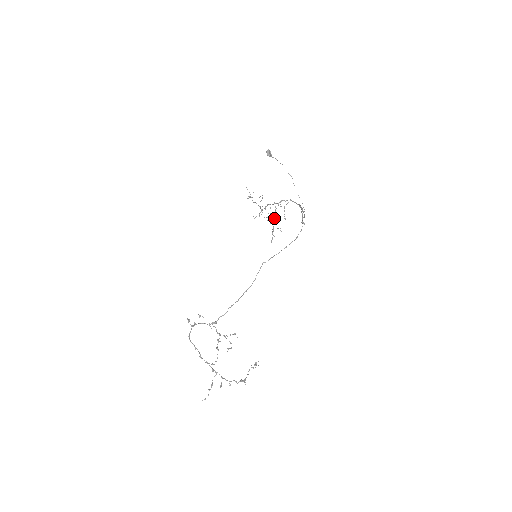
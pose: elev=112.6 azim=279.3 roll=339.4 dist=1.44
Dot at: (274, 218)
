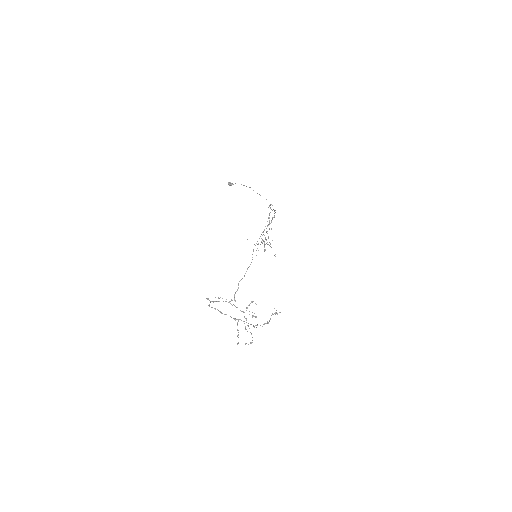
Dot at: (268, 238)
